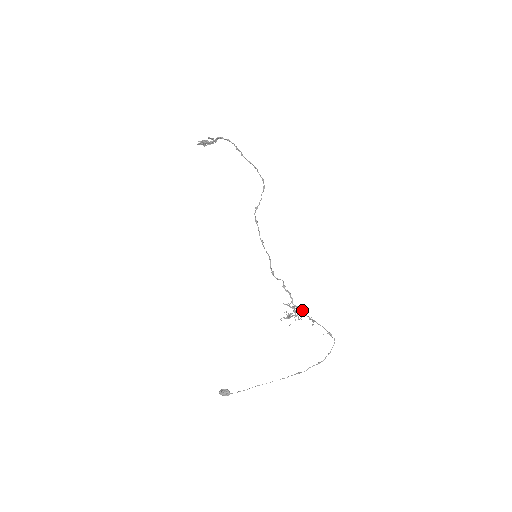
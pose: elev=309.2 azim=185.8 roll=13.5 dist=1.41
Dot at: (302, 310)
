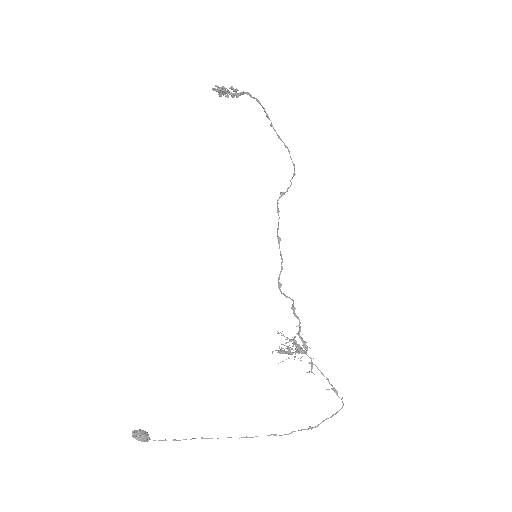
Dot at: (310, 348)
